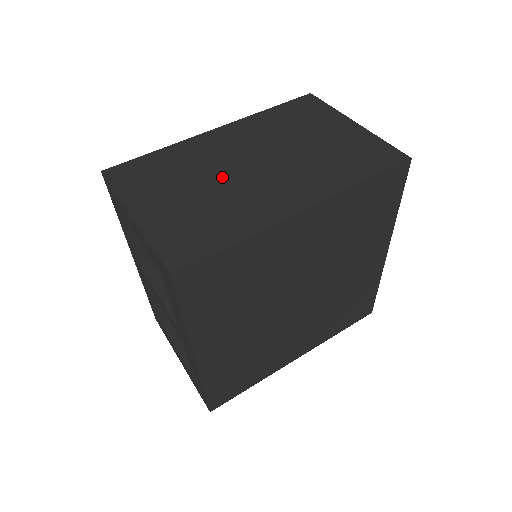
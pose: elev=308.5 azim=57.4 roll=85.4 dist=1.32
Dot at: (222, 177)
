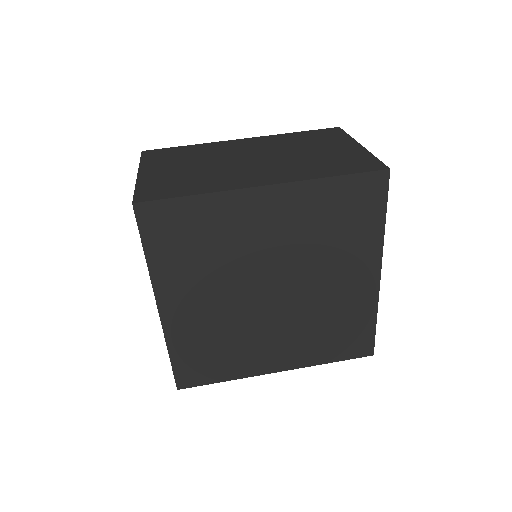
Dot at: (221, 162)
